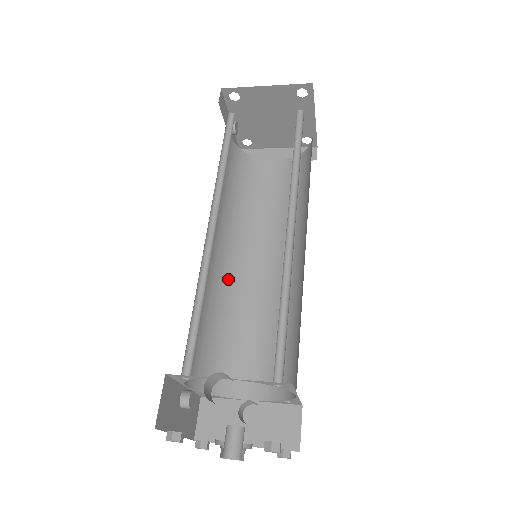
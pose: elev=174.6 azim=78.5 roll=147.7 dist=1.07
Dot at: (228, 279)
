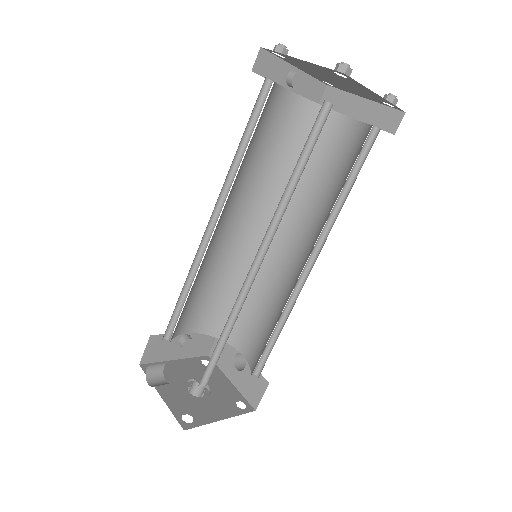
Dot at: (254, 251)
